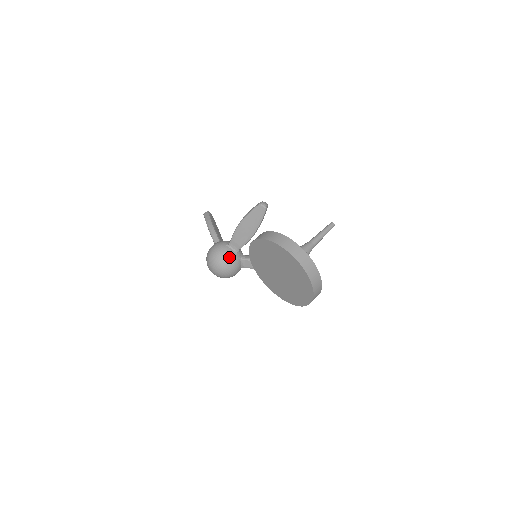
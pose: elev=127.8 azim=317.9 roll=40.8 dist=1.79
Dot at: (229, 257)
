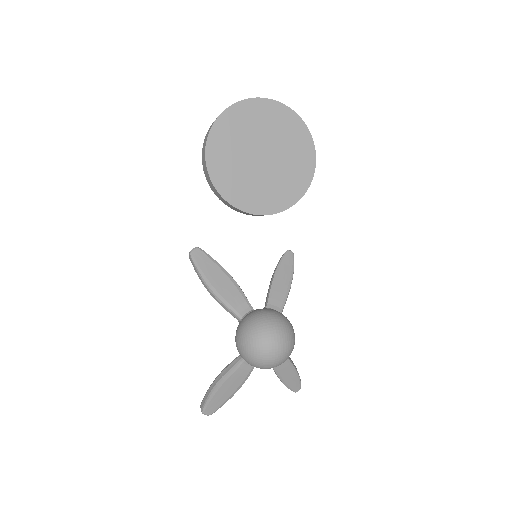
Dot at: (257, 313)
